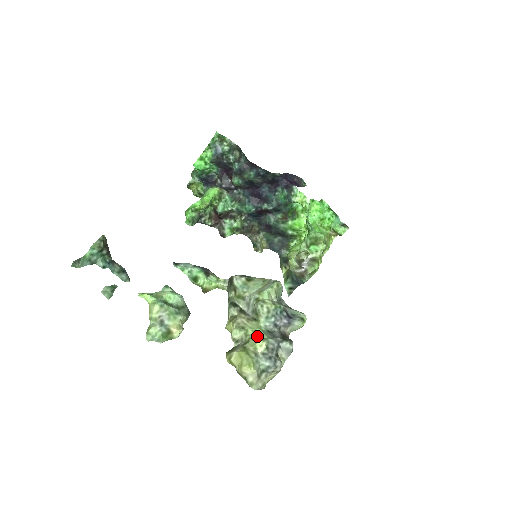
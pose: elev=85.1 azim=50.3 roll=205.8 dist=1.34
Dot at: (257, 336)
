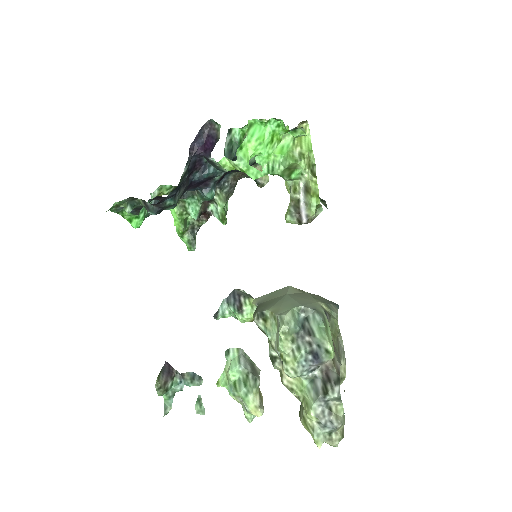
Dot at: (304, 401)
